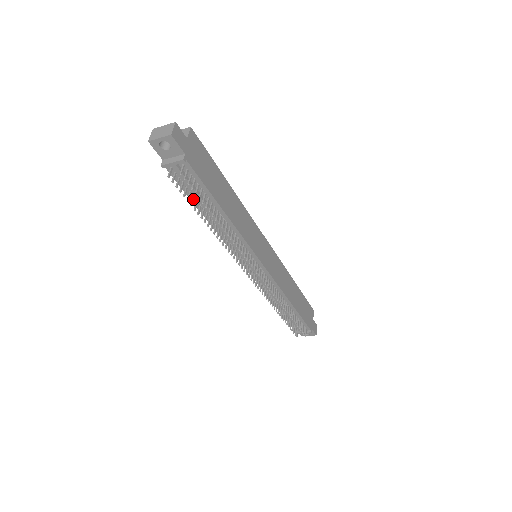
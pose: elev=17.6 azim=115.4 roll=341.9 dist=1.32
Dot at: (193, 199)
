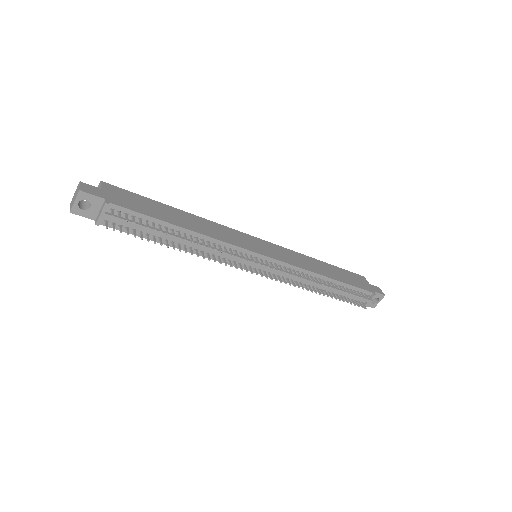
Dot at: (147, 236)
